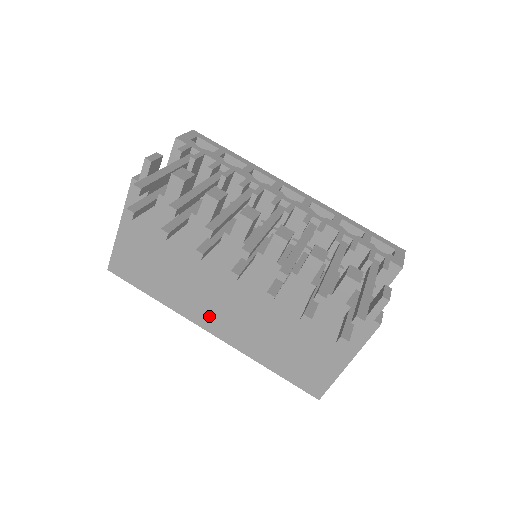
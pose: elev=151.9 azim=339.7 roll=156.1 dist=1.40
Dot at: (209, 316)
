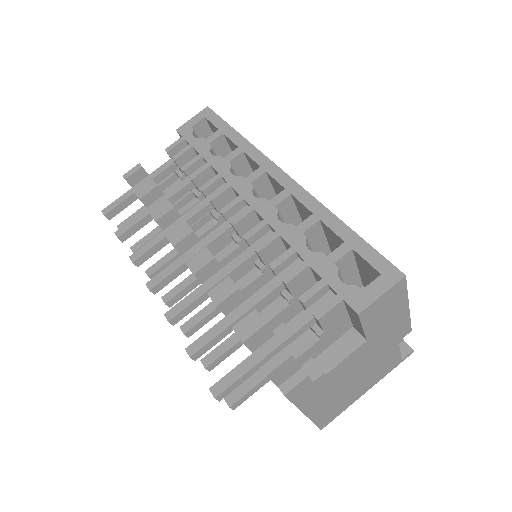
Dot at: occluded
